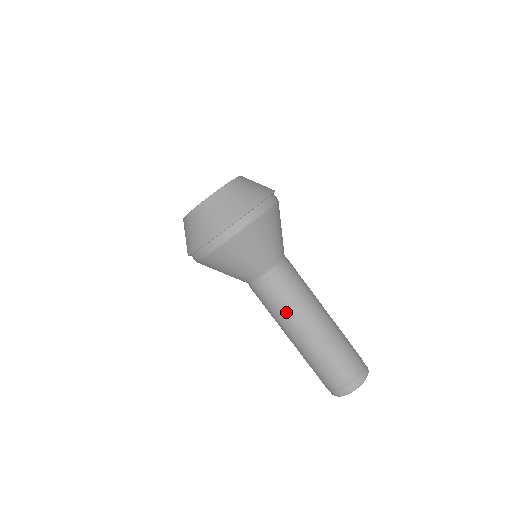
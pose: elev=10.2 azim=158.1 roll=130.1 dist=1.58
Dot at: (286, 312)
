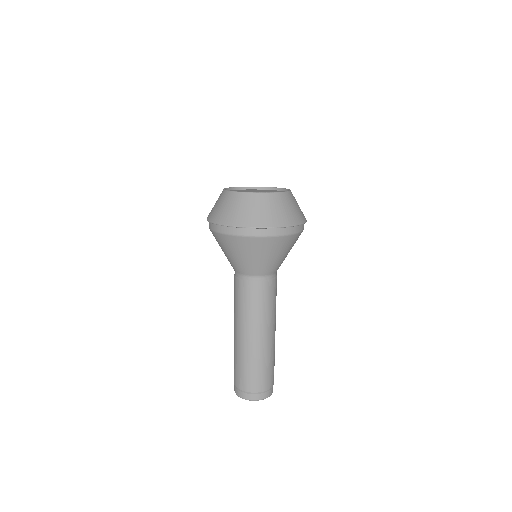
Dot at: (267, 313)
